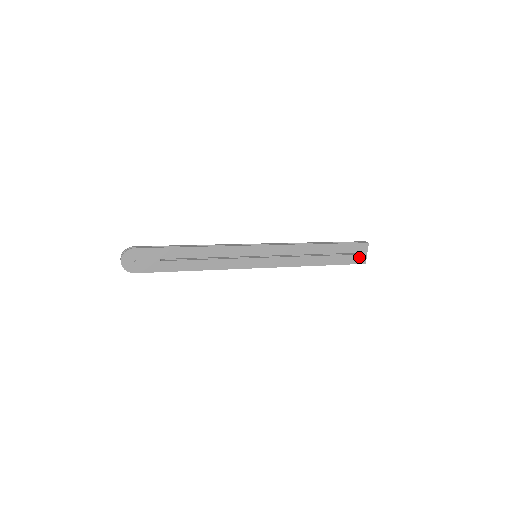
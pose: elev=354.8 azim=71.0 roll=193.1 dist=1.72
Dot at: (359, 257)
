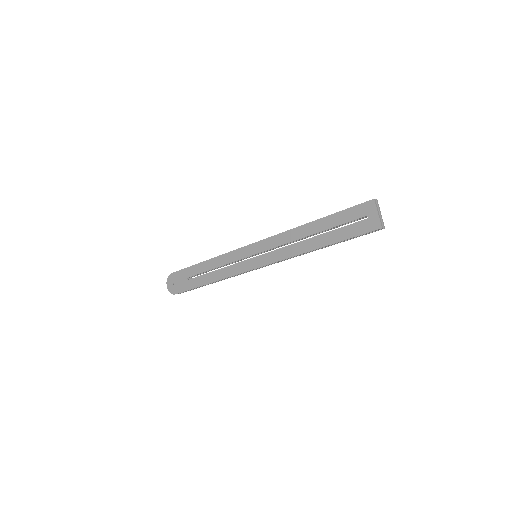
Dot at: (368, 222)
